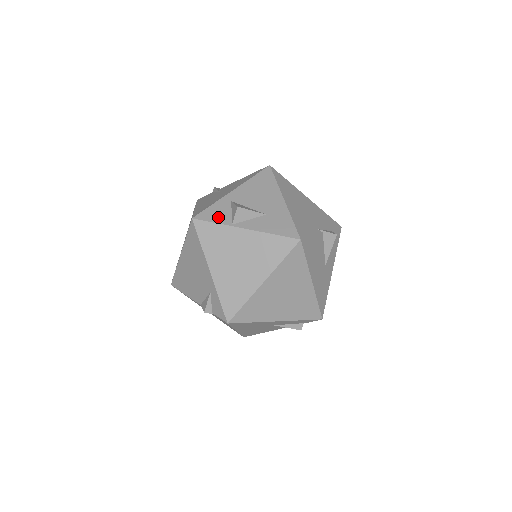
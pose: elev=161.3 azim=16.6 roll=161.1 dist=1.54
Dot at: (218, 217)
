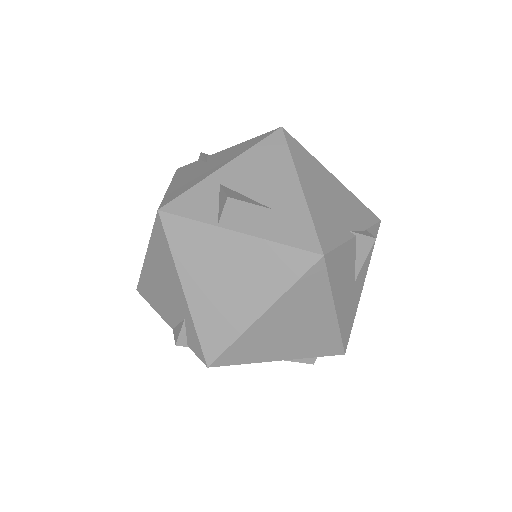
Dot at: (198, 210)
